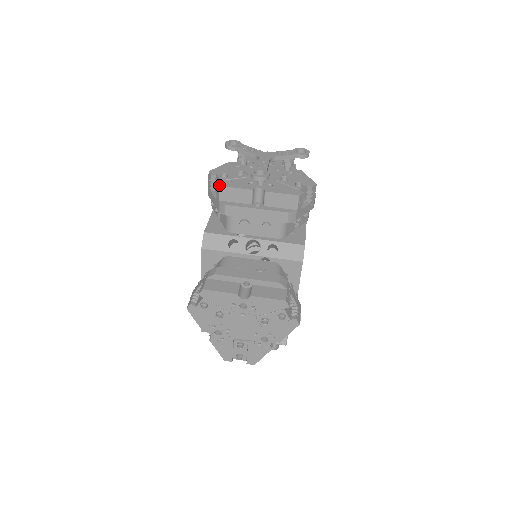
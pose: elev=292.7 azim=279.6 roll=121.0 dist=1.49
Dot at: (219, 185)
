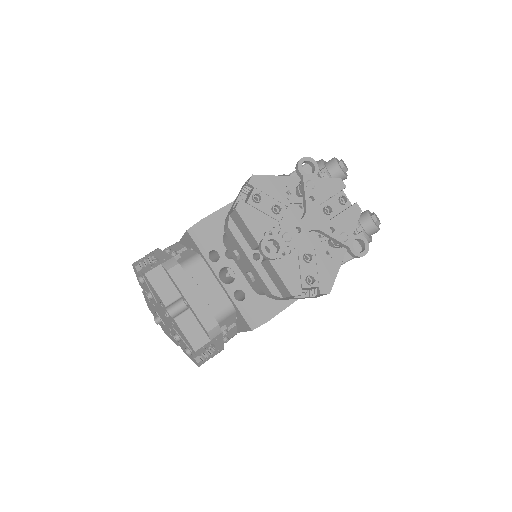
Dot at: (236, 208)
